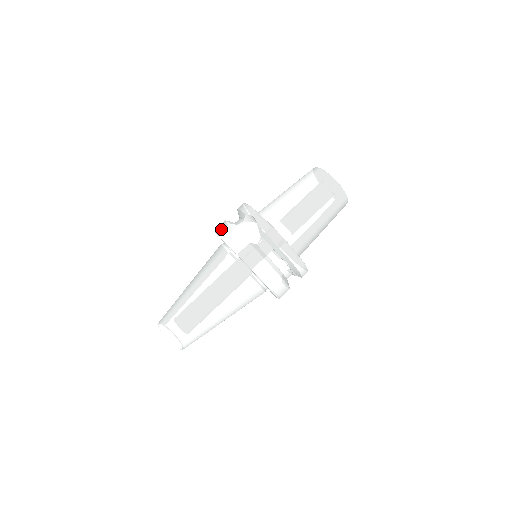
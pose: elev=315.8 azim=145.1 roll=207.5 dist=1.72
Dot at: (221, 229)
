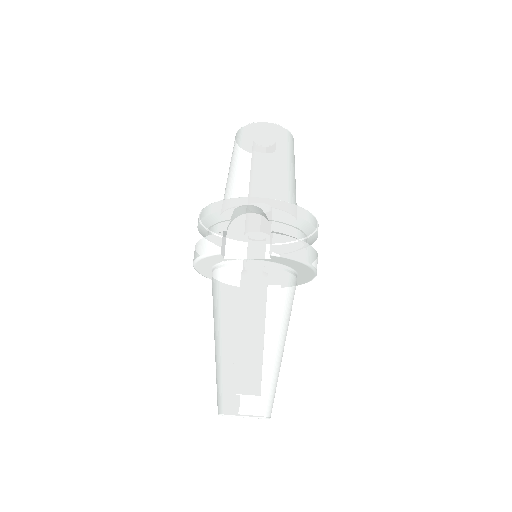
Dot at: (217, 245)
